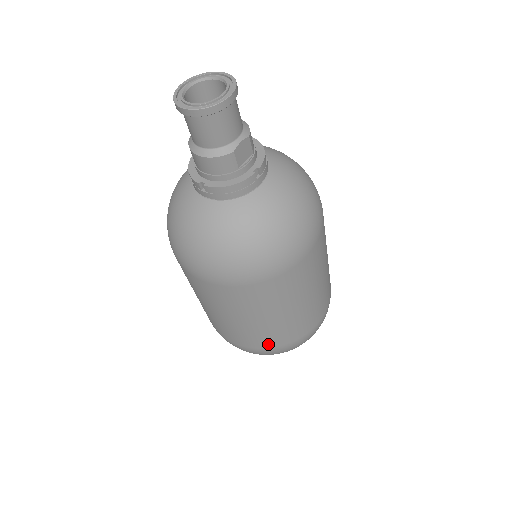
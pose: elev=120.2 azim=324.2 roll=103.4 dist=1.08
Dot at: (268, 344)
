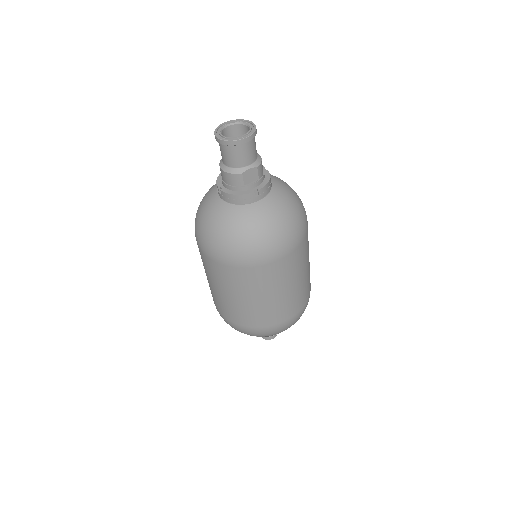
Dot at: (240, 321)
